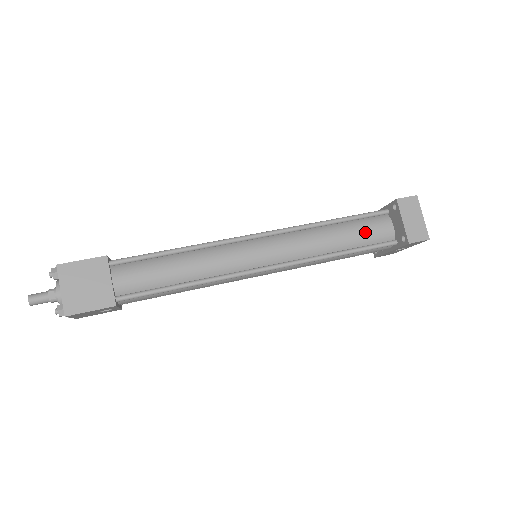
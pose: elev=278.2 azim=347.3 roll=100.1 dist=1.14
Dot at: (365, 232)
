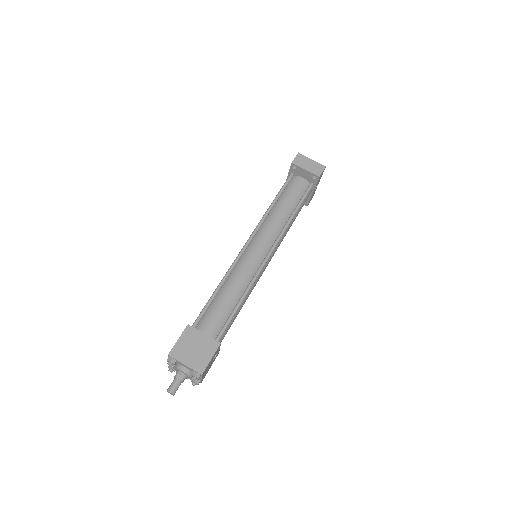
Dot at: (294, 193)
